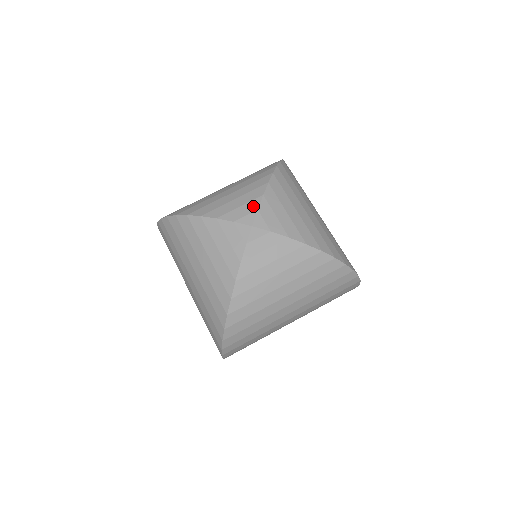
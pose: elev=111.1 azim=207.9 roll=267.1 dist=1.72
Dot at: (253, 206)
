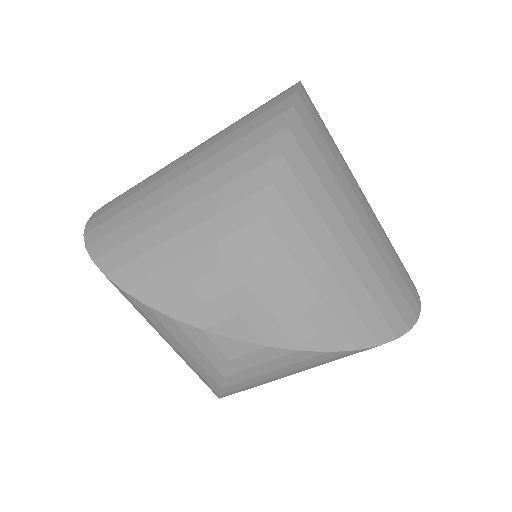
Dot at: (231, 305)
